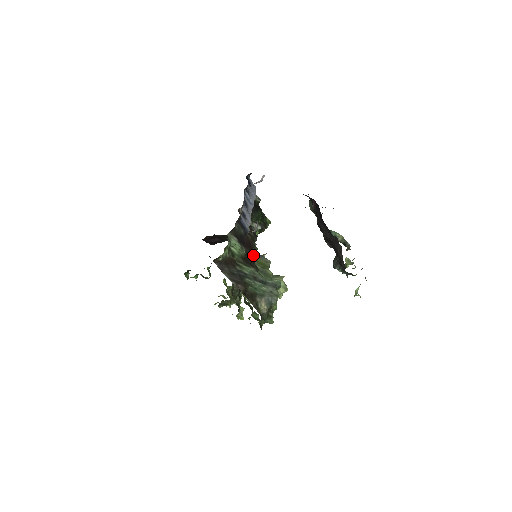
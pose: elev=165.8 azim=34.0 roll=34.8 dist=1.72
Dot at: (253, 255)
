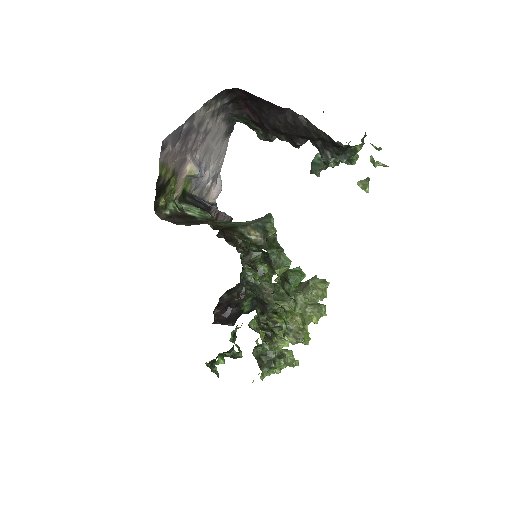
Dot at: (245, 246)
